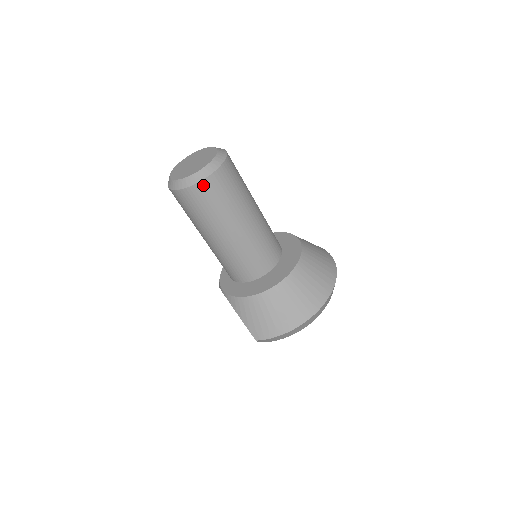
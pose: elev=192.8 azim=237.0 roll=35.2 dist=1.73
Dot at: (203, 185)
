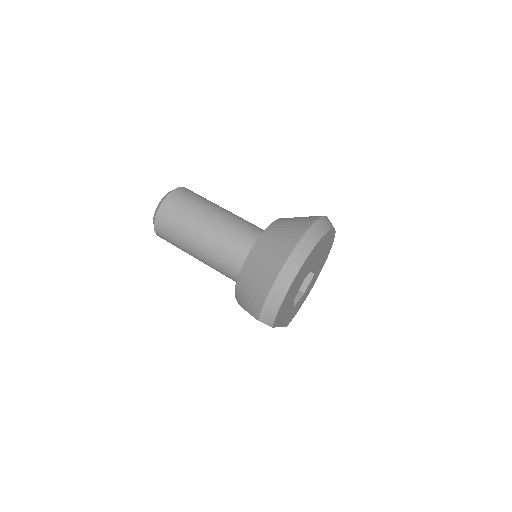
Dot at: (161, 212)
